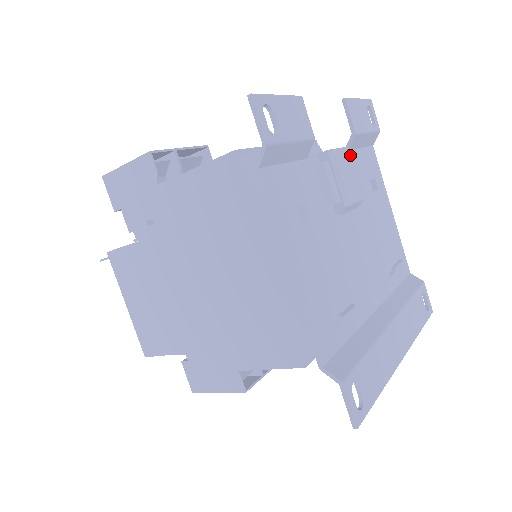
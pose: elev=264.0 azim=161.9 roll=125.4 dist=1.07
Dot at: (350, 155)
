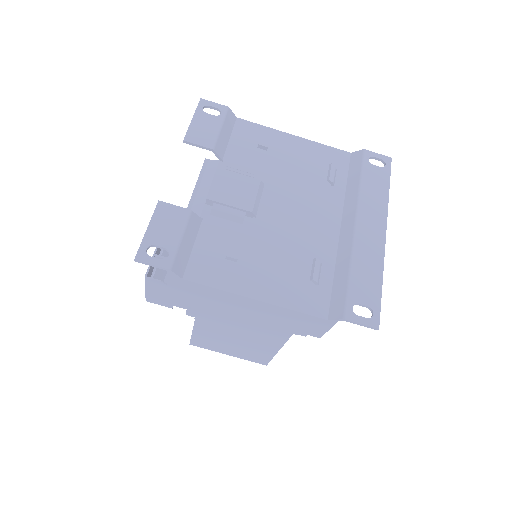
Dot at: (224, 170)
